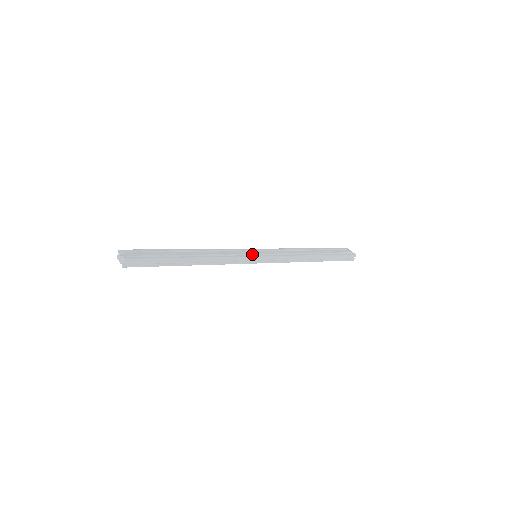
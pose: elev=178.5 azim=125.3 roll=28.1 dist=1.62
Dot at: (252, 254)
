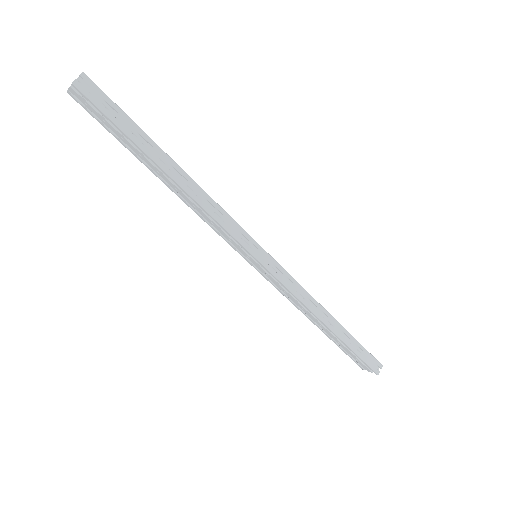
Dot at: (253, 245)
